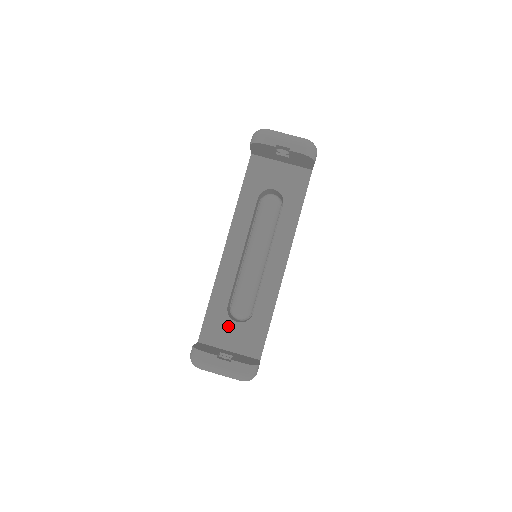
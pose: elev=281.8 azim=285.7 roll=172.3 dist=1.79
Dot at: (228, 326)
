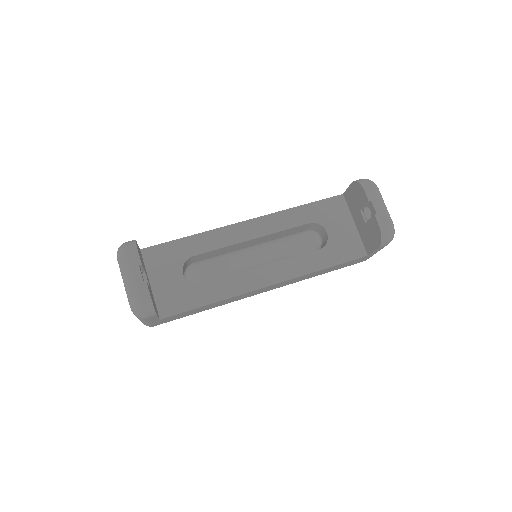
Dot at: (174, 268)
